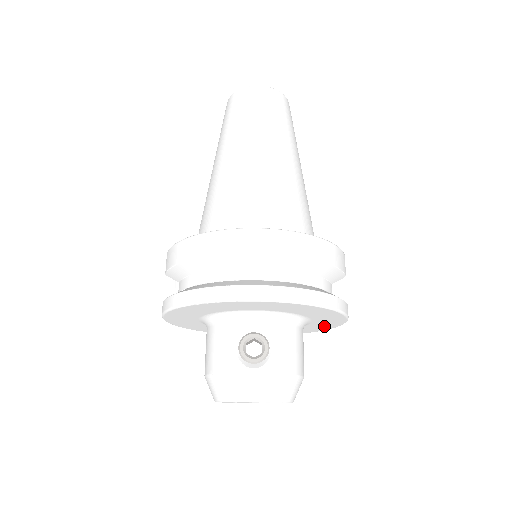
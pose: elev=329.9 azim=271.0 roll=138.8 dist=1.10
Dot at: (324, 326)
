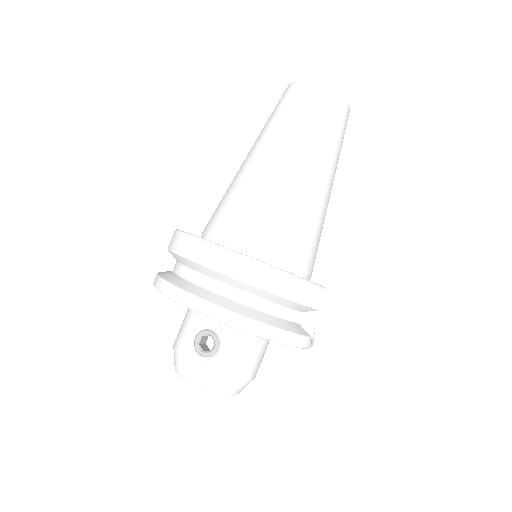
Dot at: occluded
